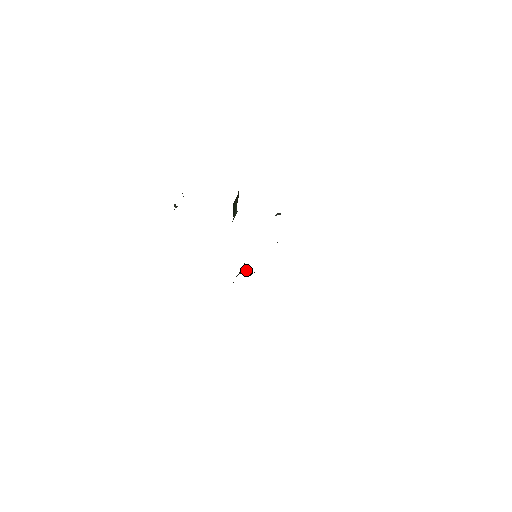
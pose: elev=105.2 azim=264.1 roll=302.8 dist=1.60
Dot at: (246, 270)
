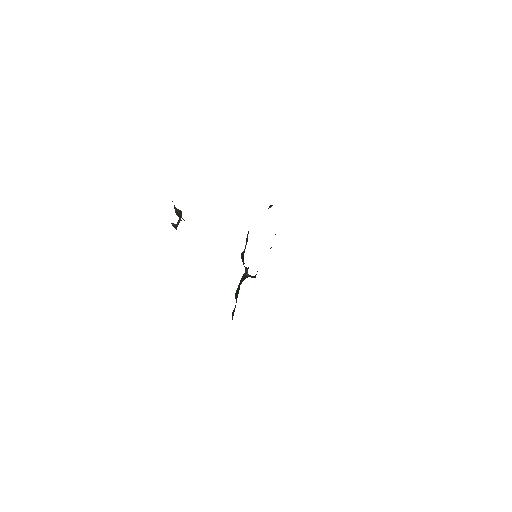
Dot at: (248, 274)
